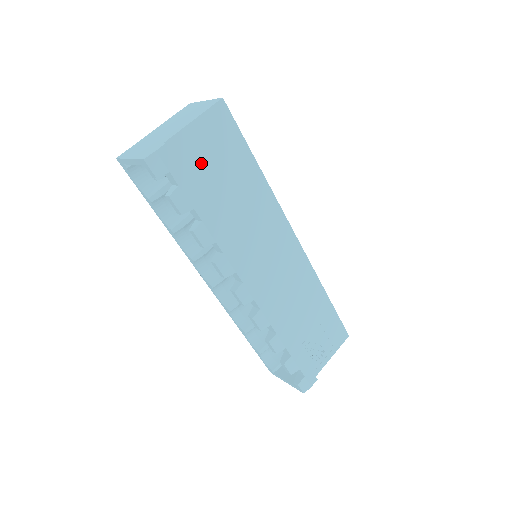
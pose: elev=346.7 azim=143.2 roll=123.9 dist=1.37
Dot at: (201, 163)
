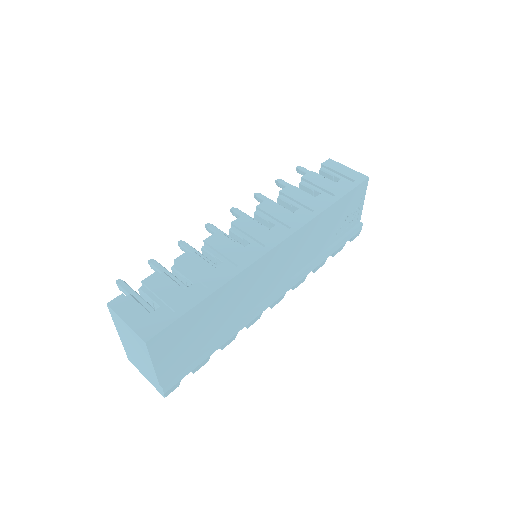
Dot at: (184, 351)
